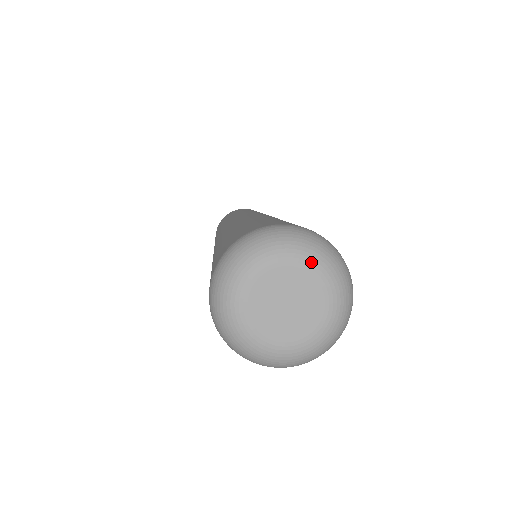
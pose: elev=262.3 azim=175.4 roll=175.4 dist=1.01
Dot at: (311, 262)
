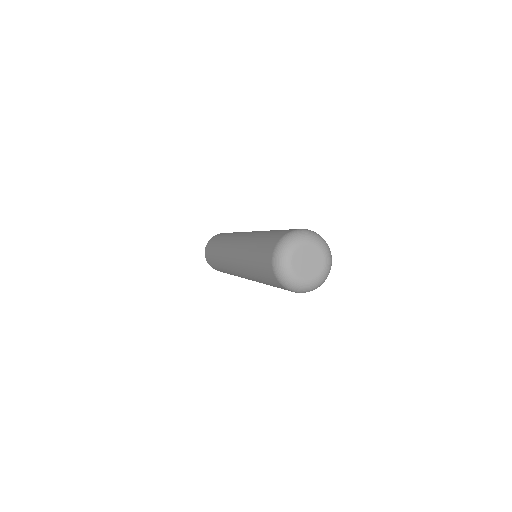
Dot at: (327, 261)
